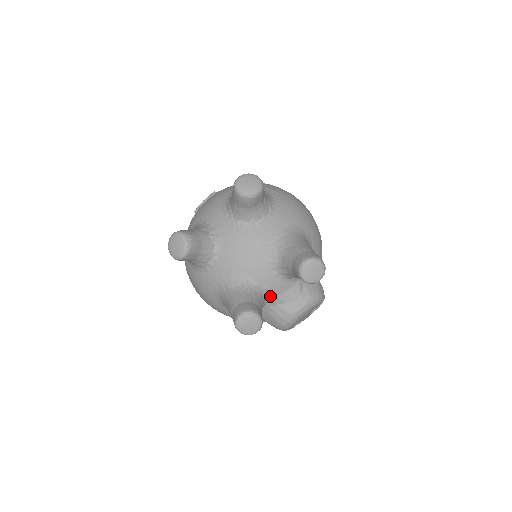
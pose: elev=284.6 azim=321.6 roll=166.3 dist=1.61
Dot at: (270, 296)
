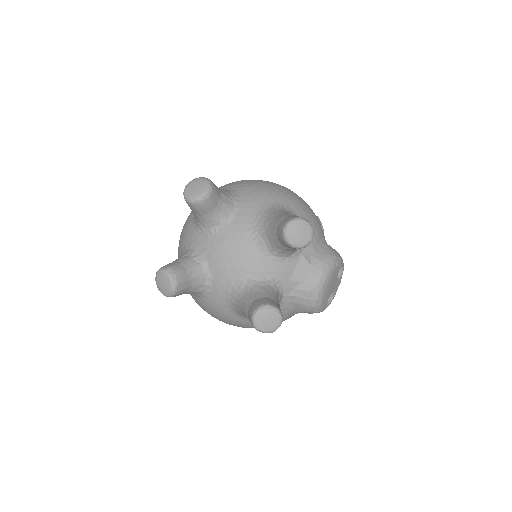
Dot at: (281, 284)
